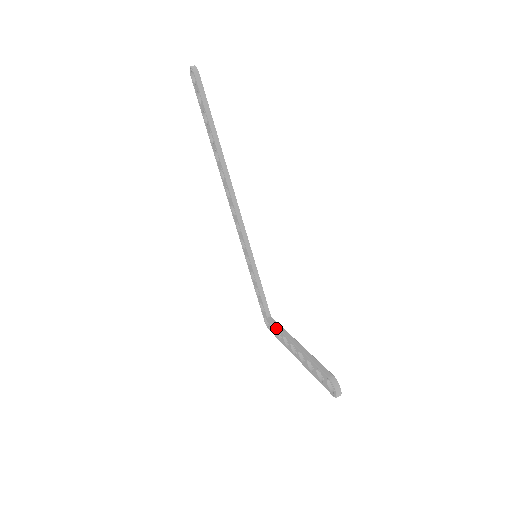
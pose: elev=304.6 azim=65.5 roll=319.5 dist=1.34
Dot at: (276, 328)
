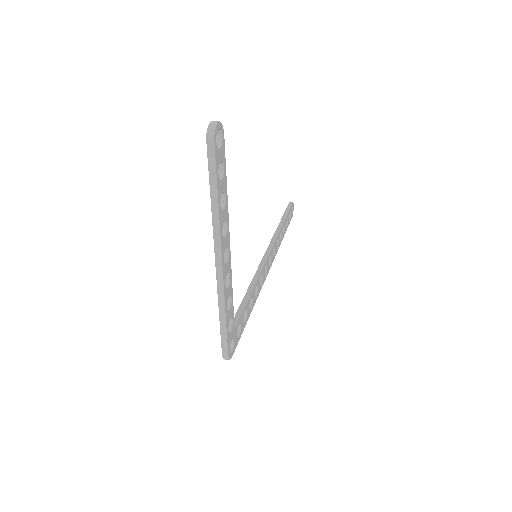
Dot at: occluded
